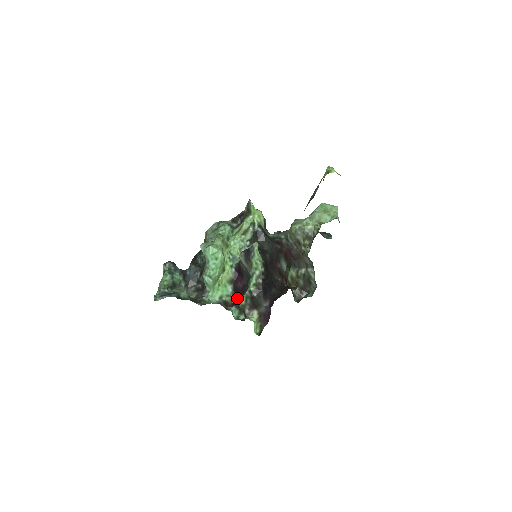
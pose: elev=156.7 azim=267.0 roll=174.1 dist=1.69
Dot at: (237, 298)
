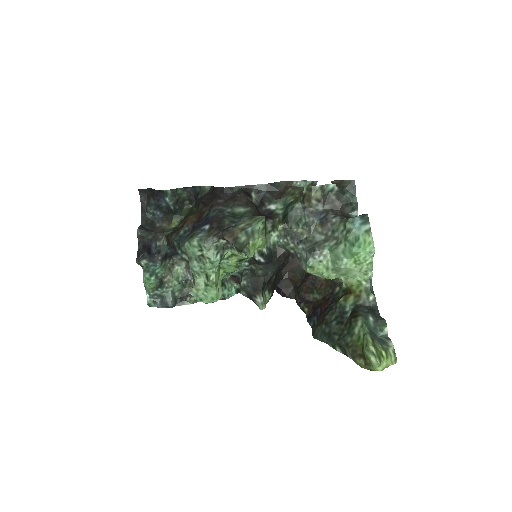
Dot at: occluded
